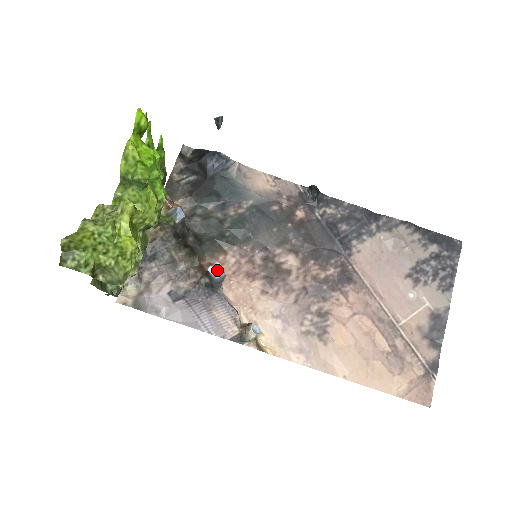
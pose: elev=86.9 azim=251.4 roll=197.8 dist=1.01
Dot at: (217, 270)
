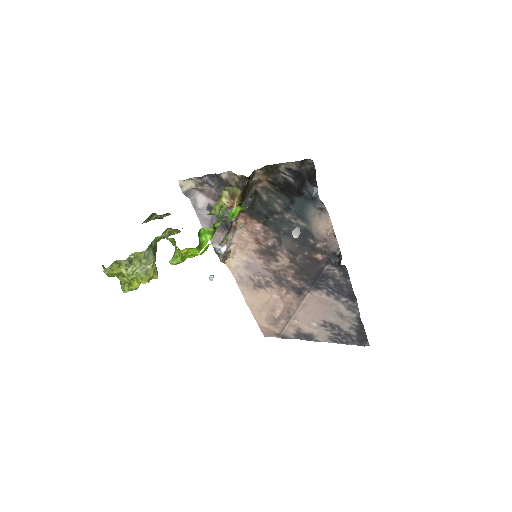
Dot at: (220, 252)
